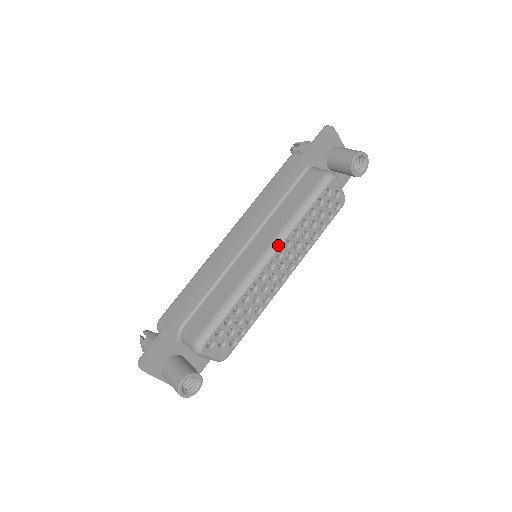
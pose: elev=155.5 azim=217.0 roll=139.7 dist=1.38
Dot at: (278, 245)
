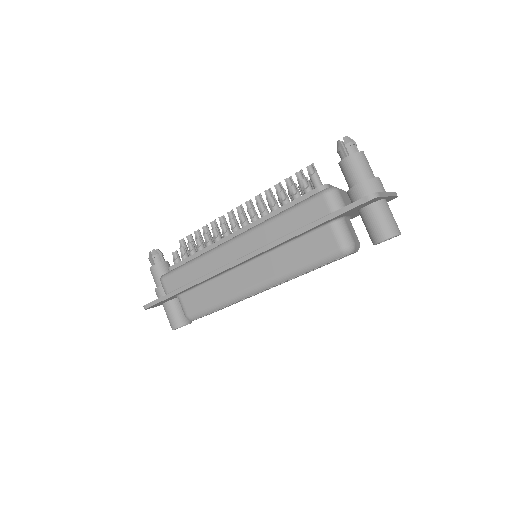
Dot at: (271, 286)
